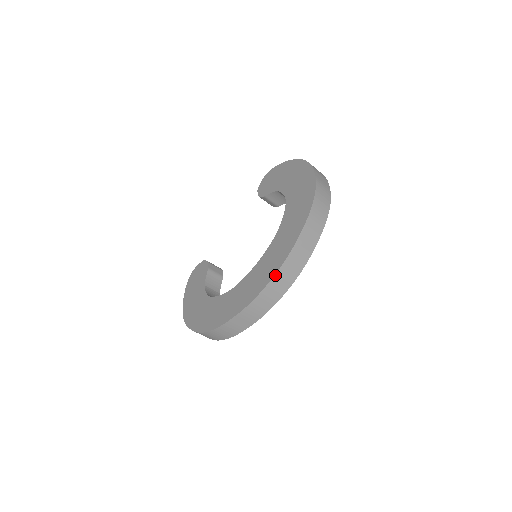
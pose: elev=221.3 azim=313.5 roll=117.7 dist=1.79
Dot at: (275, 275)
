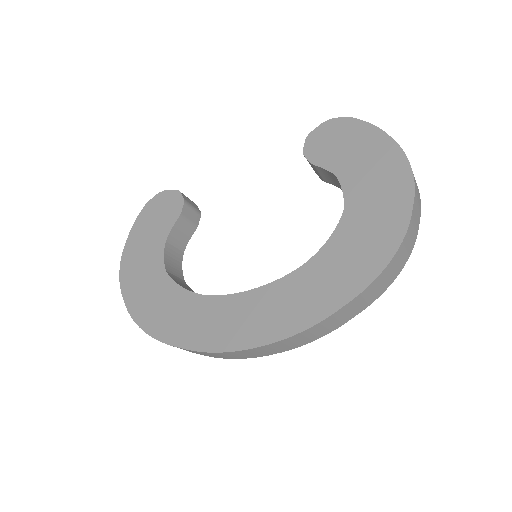
Dot at: (271, 344)
